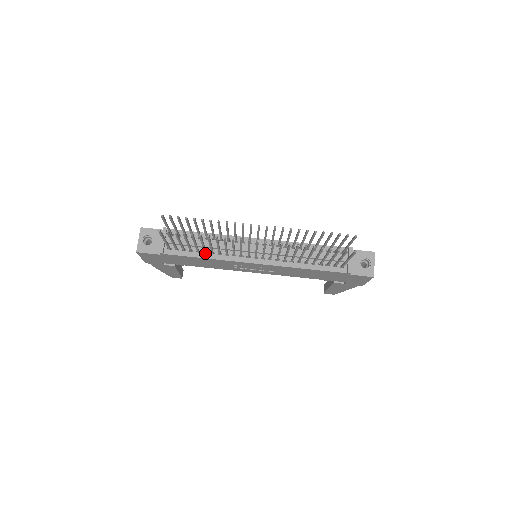
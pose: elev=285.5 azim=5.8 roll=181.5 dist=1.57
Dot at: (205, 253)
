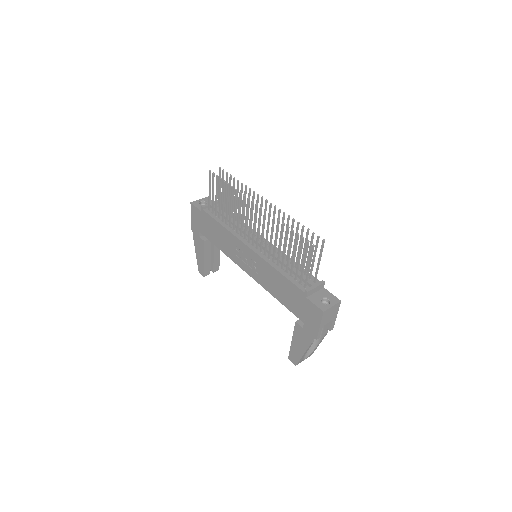
Dot at: (226, 224)
